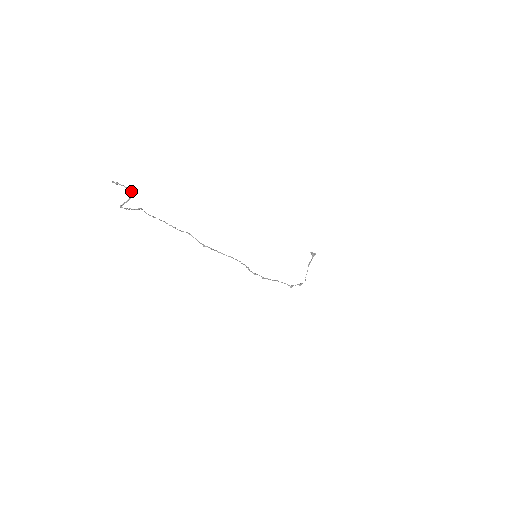
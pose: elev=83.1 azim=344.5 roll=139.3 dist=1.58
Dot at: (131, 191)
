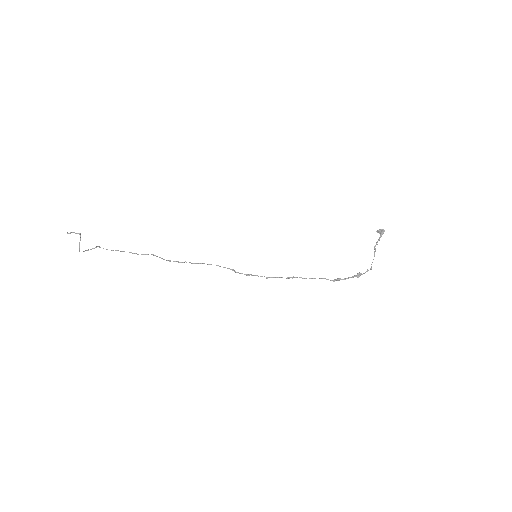
Dot at: occluded
